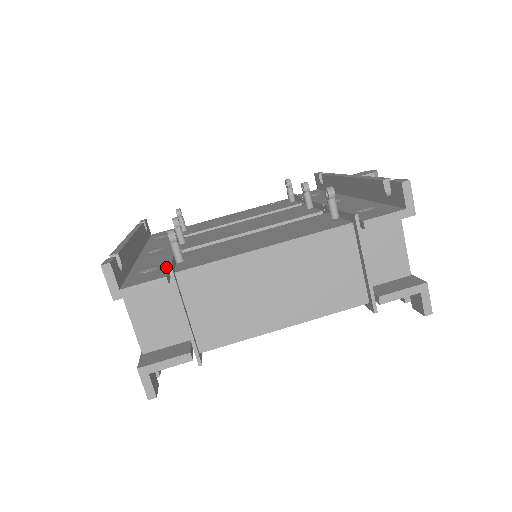
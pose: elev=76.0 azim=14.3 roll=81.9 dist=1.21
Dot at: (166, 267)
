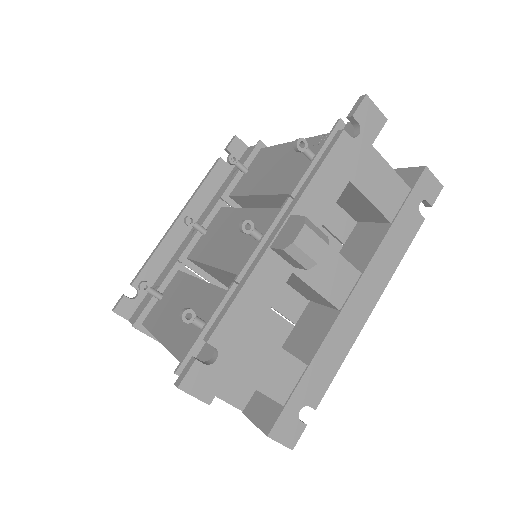
Dot at: (151, 304)
